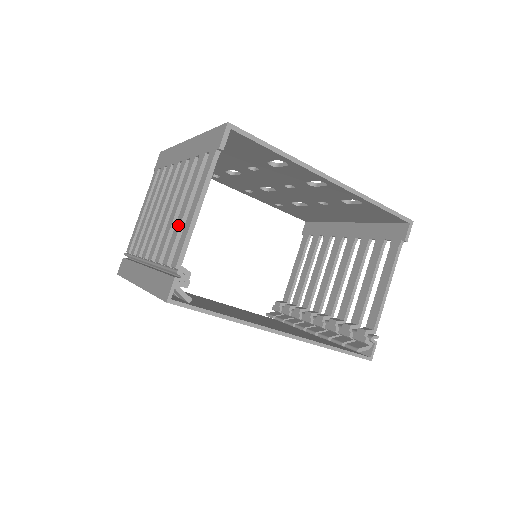
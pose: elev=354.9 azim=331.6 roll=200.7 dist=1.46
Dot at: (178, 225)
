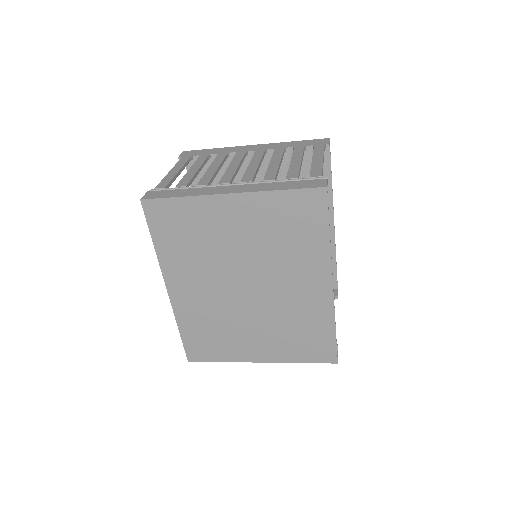
Dot at: (297, 165)
